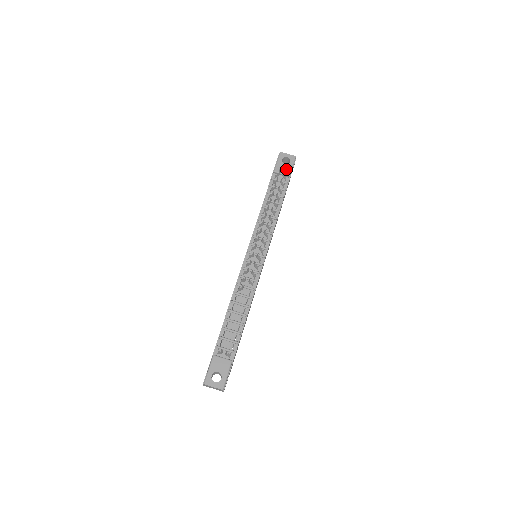
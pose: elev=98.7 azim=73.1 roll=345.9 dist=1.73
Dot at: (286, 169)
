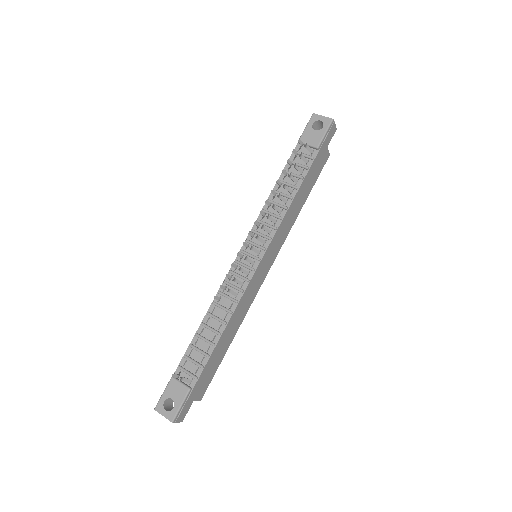
Dot at: (315, 138)
